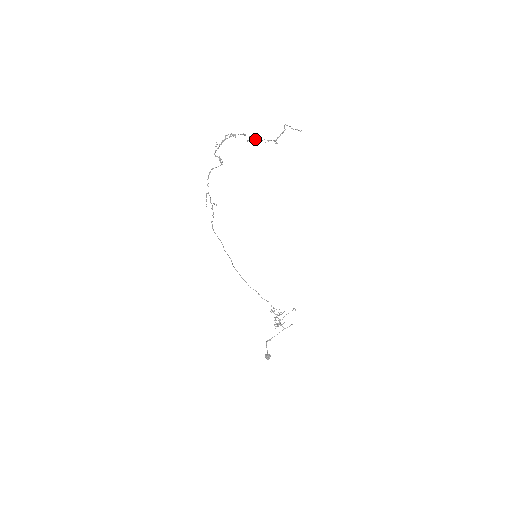
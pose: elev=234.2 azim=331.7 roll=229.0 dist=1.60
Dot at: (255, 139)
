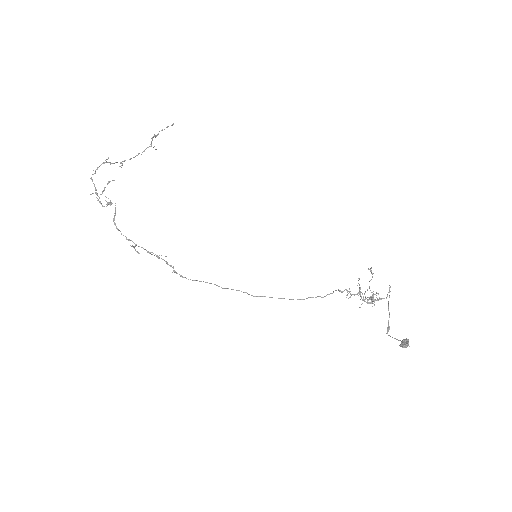
Dot at: occluded
